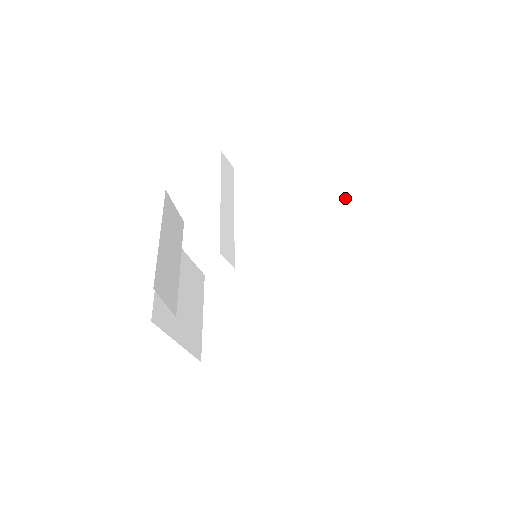
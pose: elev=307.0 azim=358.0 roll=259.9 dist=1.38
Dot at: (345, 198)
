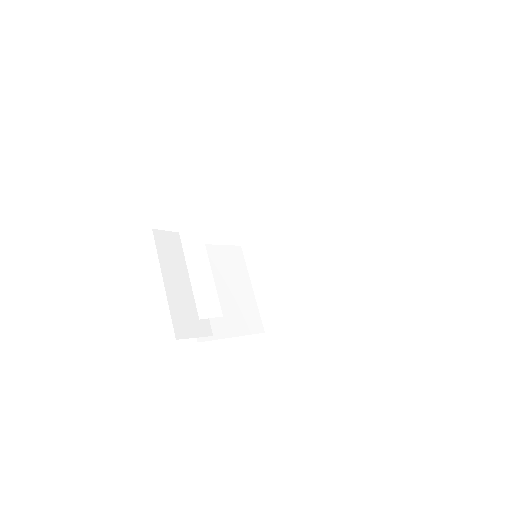
Dot at: (316, 164)
